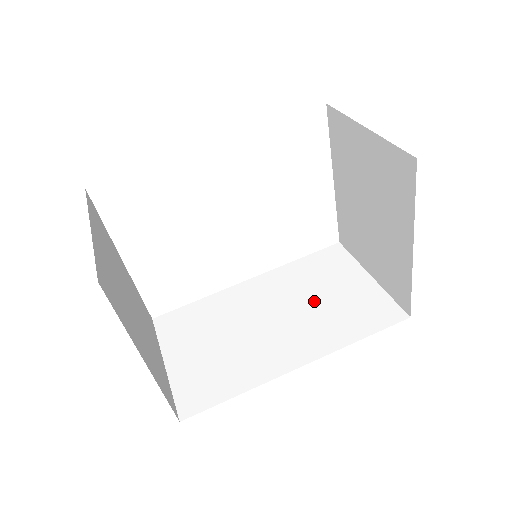
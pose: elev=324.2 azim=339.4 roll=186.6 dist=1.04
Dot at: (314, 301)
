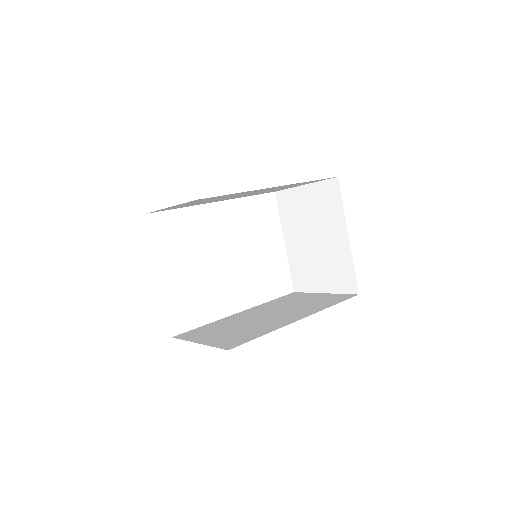
Dot at: (293, 305)
